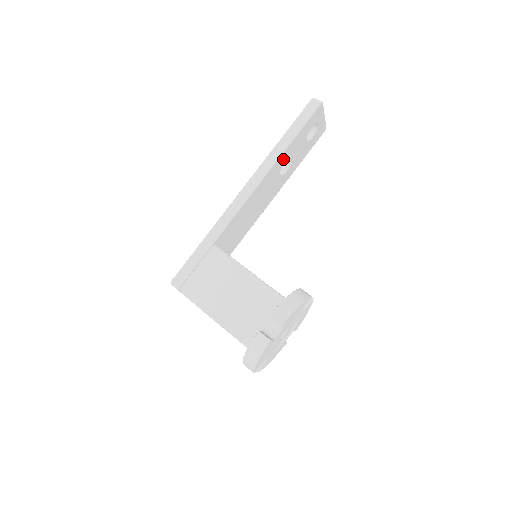
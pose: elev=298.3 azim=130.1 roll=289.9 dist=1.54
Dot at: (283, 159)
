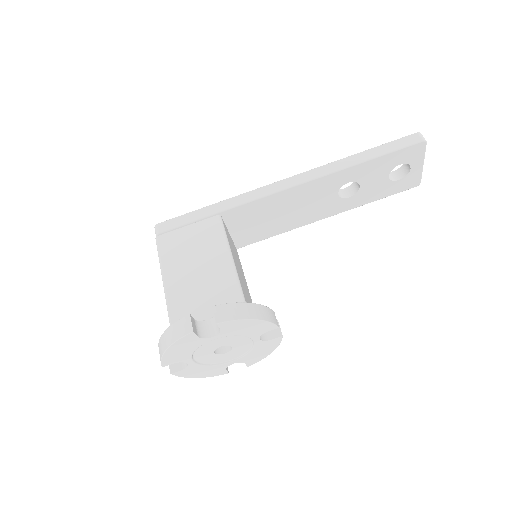
Dot at: (348, 176)
